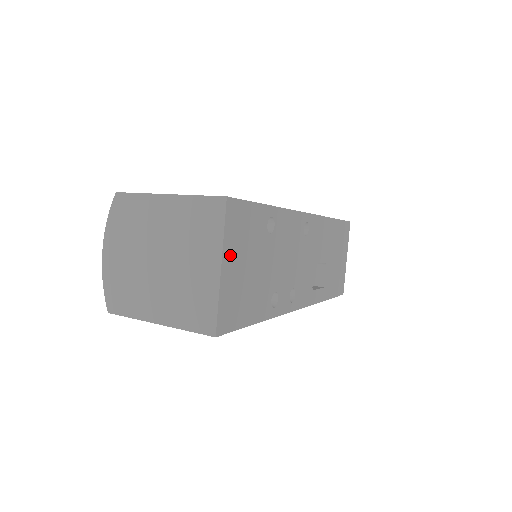
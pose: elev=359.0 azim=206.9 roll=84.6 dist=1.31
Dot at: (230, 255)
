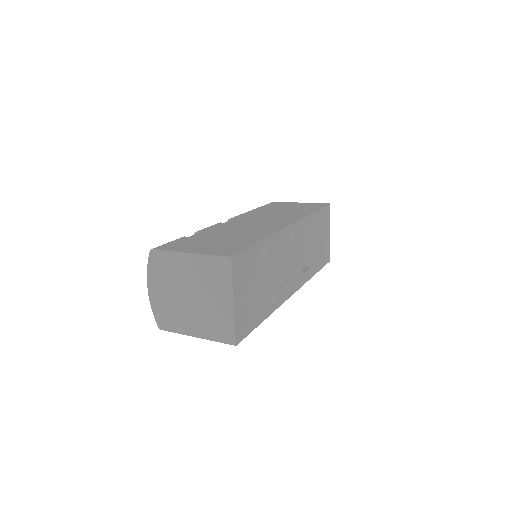
Dot at: (238, 291)
